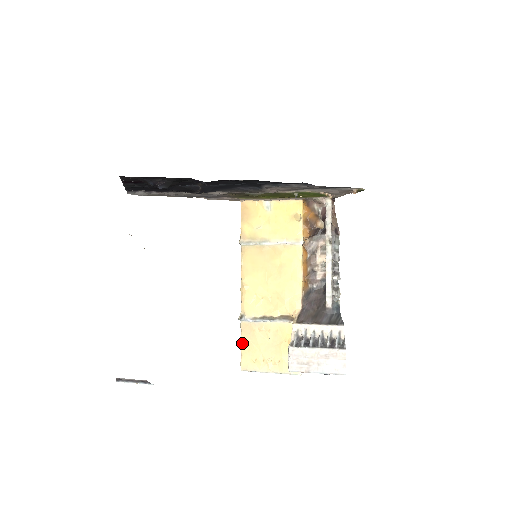
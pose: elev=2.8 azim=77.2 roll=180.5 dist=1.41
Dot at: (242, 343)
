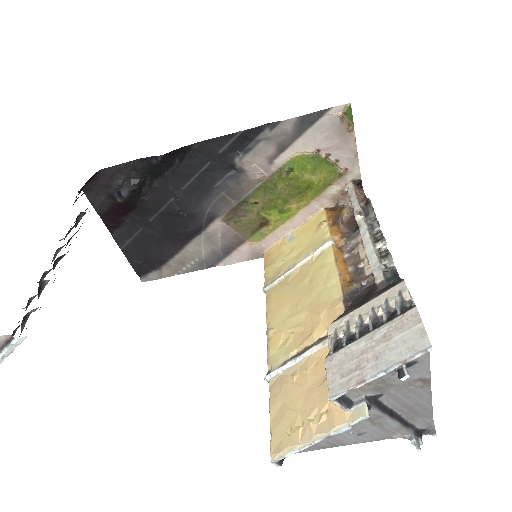
Dot at: (271, 413)
